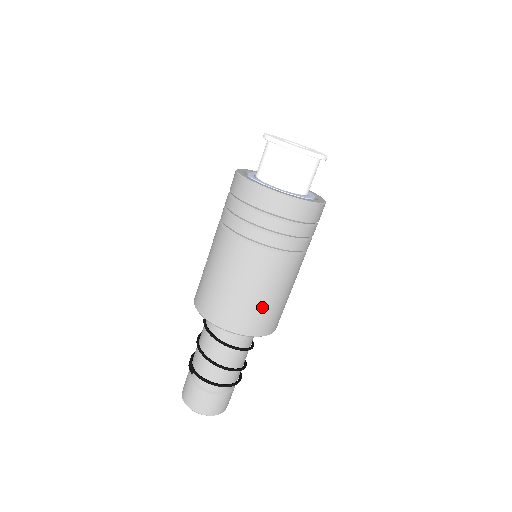
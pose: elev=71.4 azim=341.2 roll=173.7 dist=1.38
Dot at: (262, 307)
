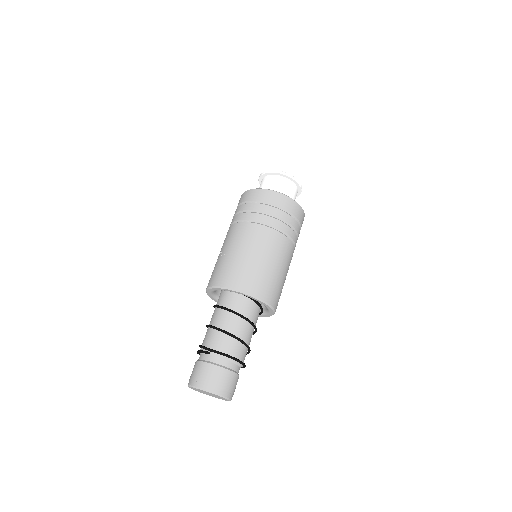
Dot at: (277, 280)
